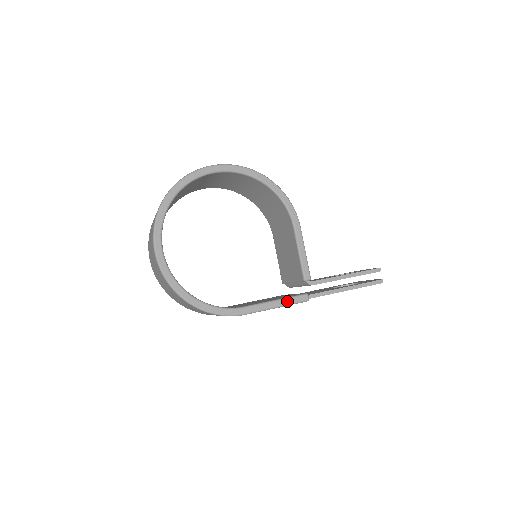
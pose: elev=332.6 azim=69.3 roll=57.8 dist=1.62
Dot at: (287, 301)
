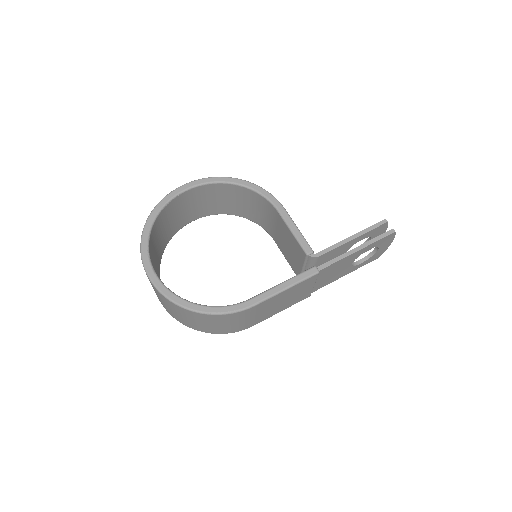
Dot at: (295, 279)
